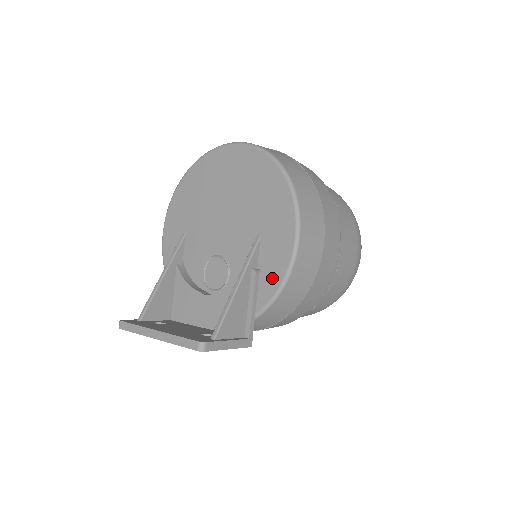
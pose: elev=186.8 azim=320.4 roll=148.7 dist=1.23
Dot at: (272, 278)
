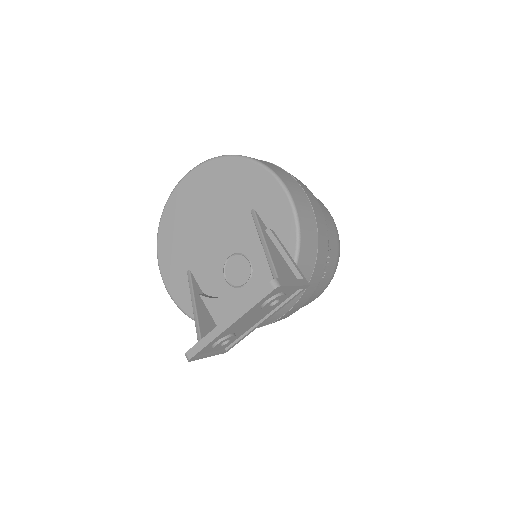
Dot at: (285, 226)
